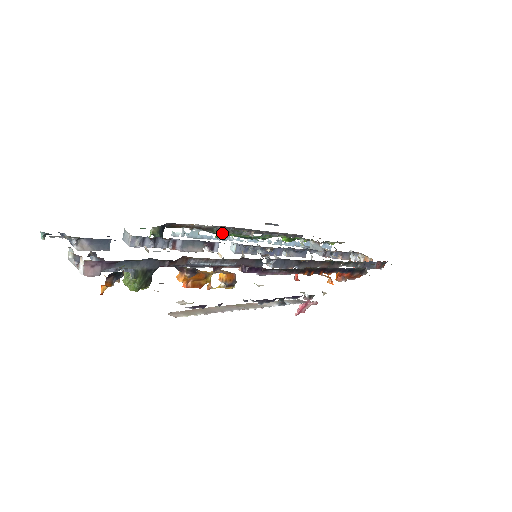
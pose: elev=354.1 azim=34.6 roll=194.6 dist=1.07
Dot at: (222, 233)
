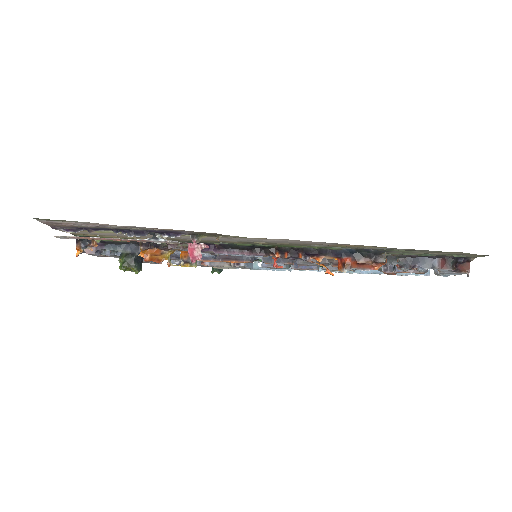
Dot at: occluded
